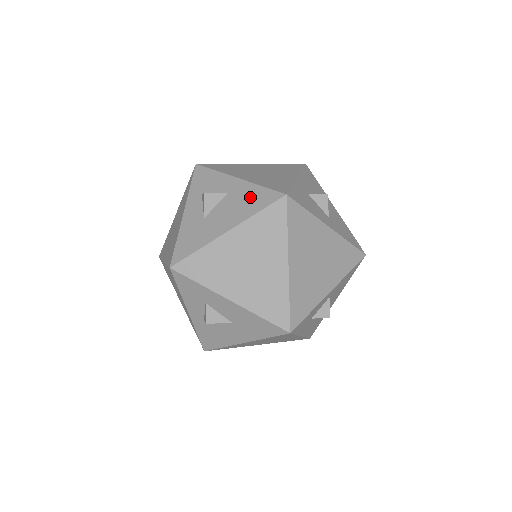
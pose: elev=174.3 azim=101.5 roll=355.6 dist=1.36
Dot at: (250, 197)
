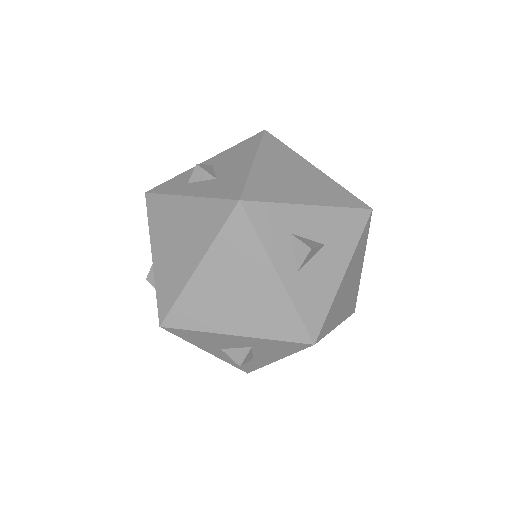
Dot at: (238, 149)
